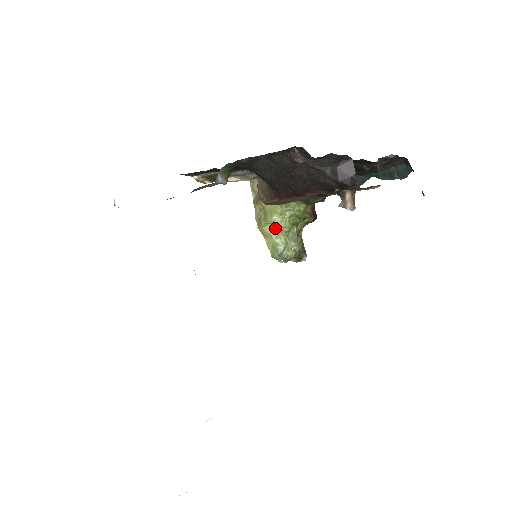
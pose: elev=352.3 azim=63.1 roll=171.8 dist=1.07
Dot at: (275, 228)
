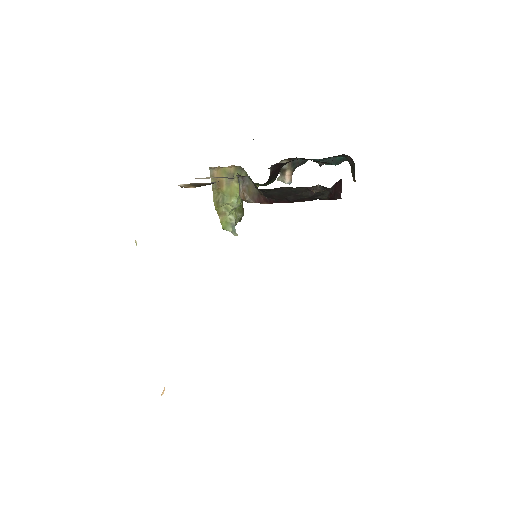
Dot at: (231, 207)
